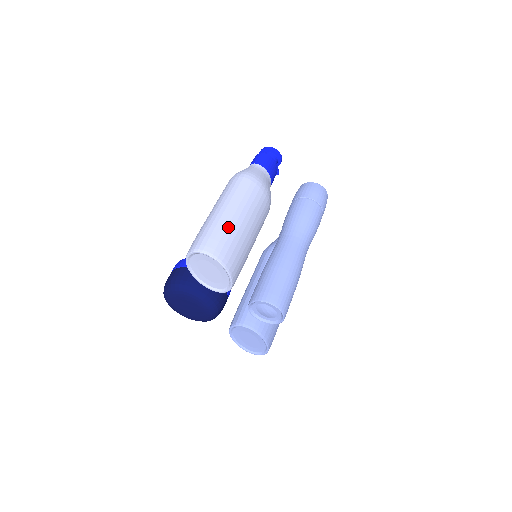
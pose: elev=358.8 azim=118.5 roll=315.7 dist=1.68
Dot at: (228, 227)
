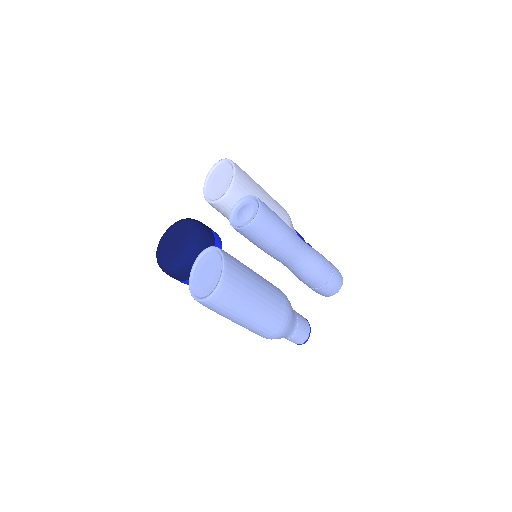
Dot at: occluded
